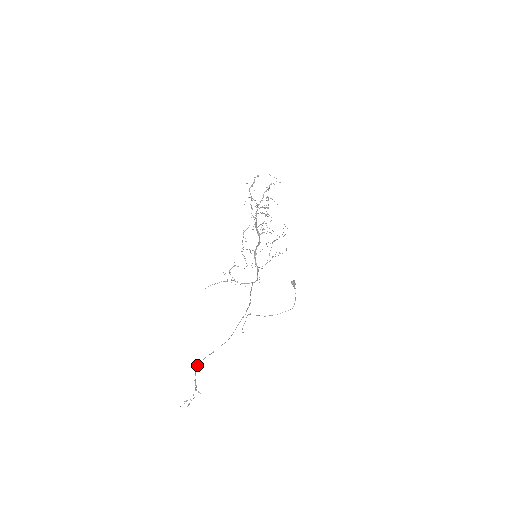
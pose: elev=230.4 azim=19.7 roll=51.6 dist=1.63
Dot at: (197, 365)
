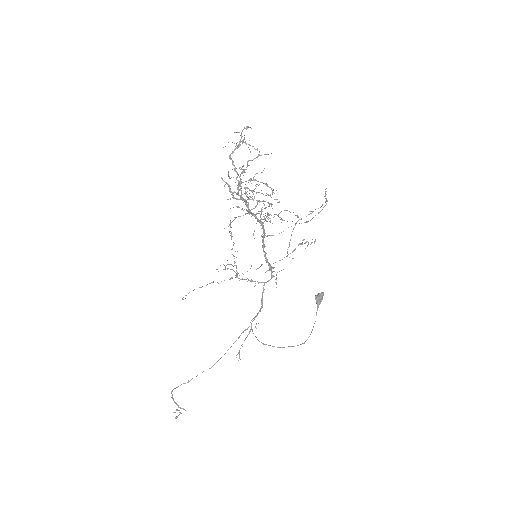
Dot at: (172, 390)
